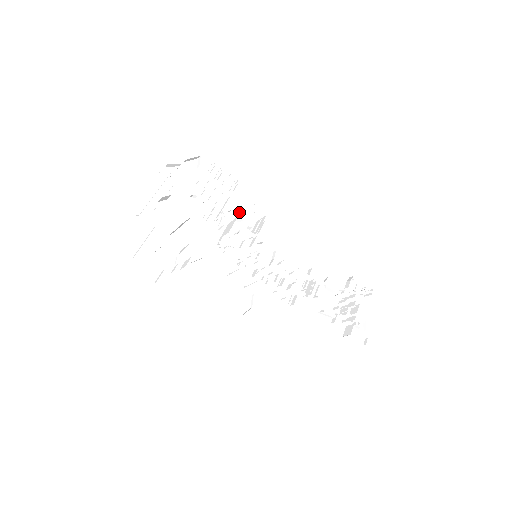
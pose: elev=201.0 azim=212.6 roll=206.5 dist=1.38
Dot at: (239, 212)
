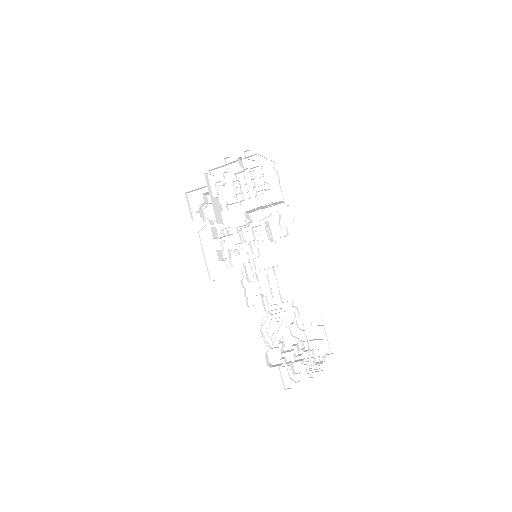
Dot at: (285, 220)
